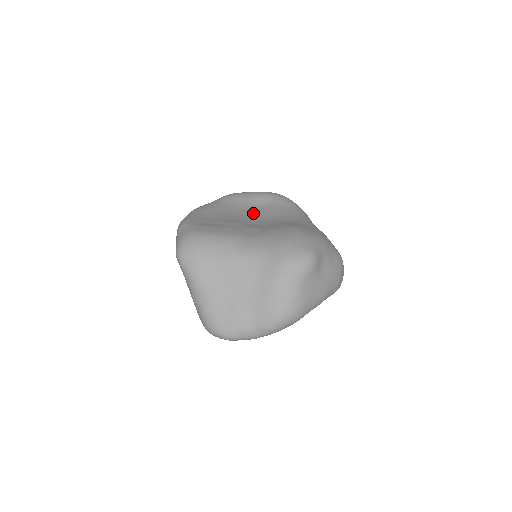
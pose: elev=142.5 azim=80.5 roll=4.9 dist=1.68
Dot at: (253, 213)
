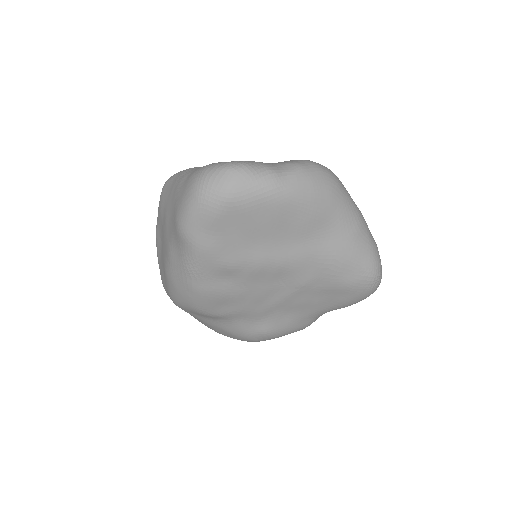
Dot at: occluded
